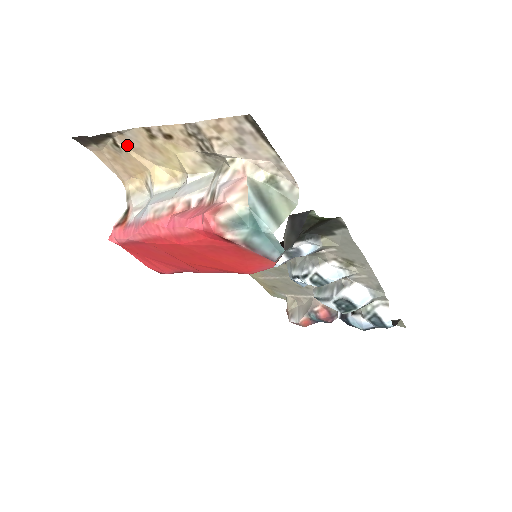
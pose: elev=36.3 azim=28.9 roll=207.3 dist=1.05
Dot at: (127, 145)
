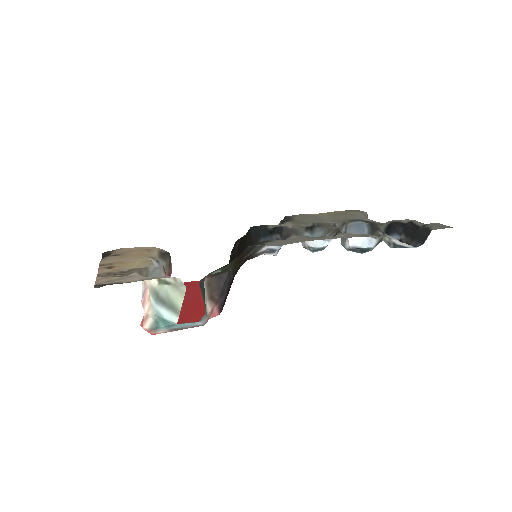
Dot at: (116, 257)
